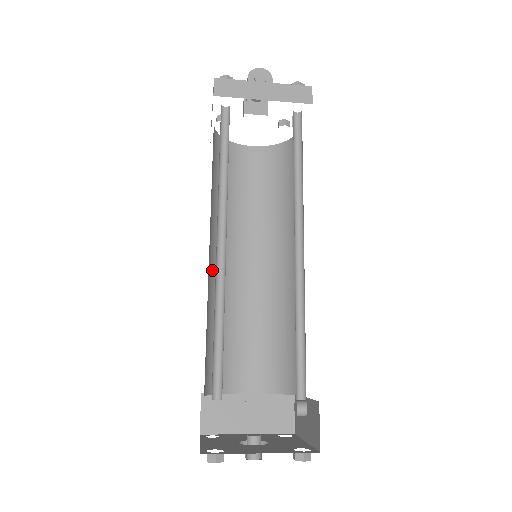
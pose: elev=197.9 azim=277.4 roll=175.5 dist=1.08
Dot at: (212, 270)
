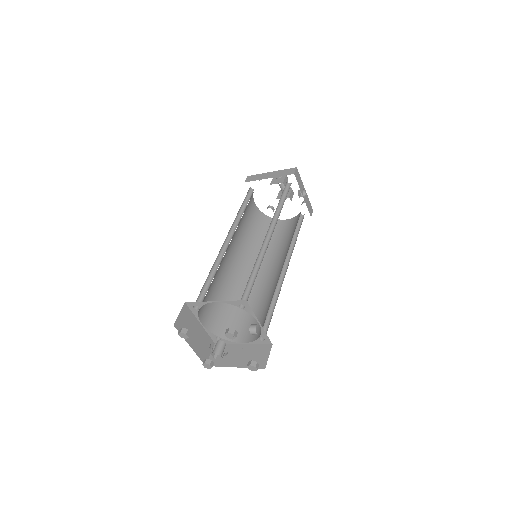
Dot at: (235, 271)
